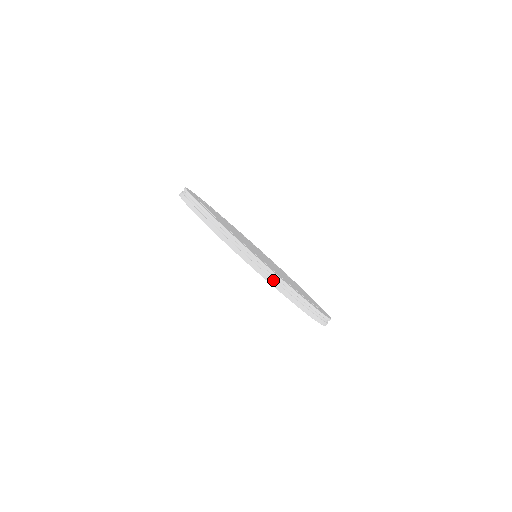
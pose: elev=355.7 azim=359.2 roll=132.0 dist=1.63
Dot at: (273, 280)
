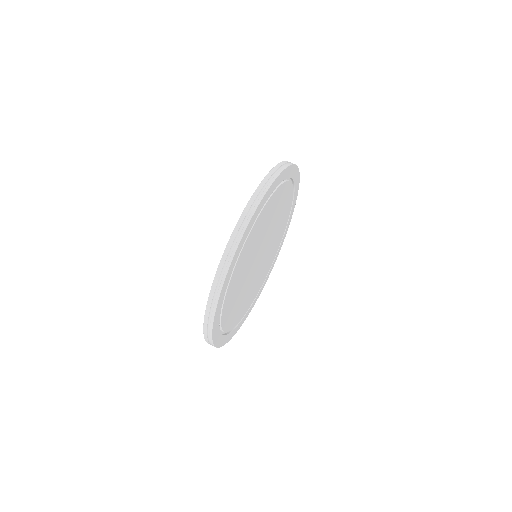
Dot at: (207, 331)
